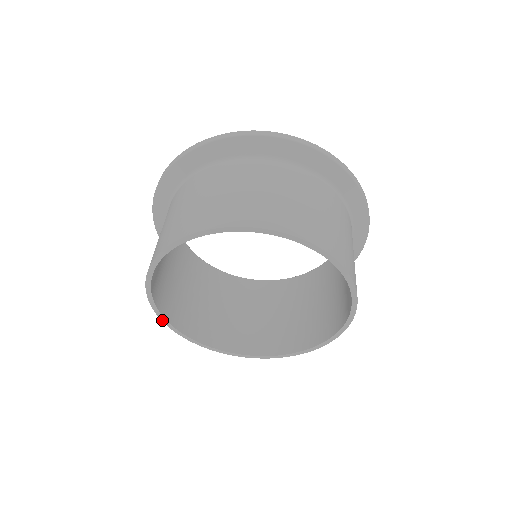
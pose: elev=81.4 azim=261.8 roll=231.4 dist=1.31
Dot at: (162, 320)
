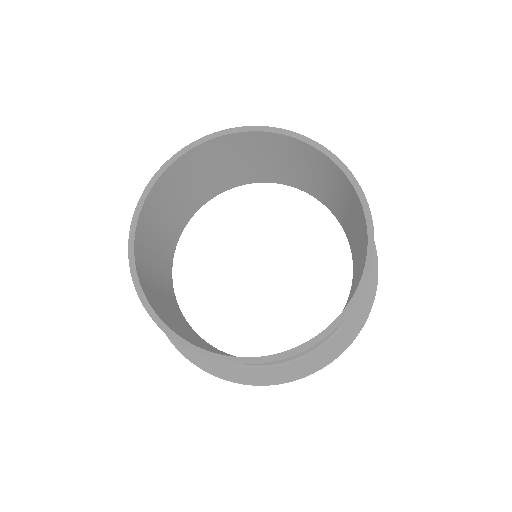
Dot at: (222, 361)
